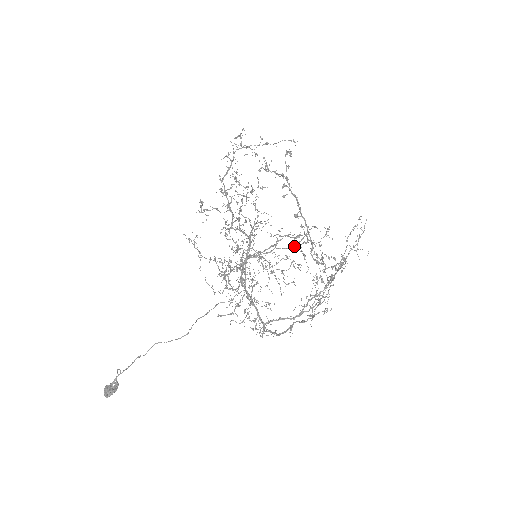
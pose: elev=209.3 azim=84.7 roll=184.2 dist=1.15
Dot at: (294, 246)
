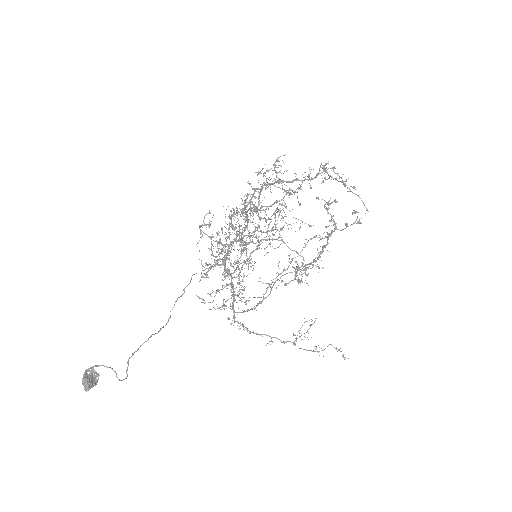
Dot at: (269, 231)
